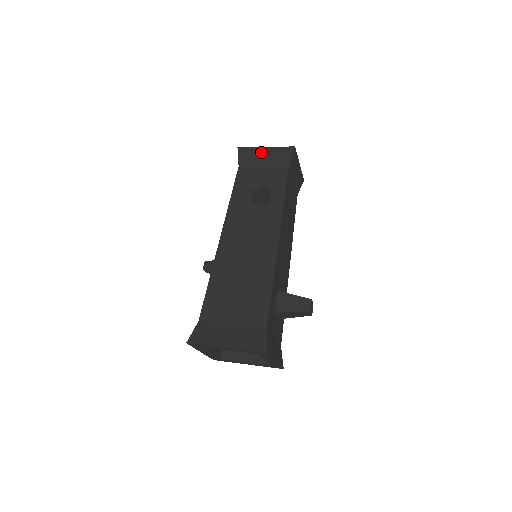
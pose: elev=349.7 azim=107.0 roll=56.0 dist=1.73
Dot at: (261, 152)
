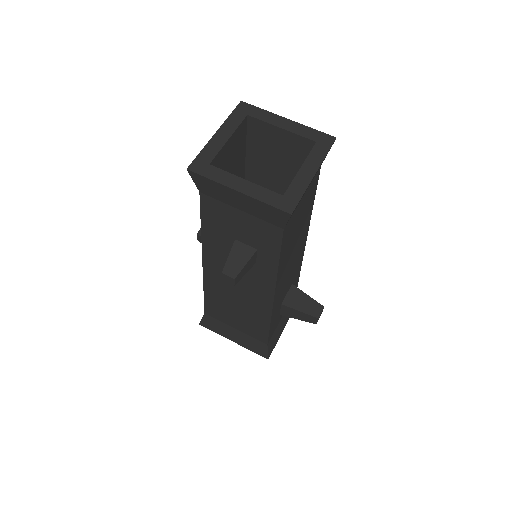
Dot at: (231, 194)
